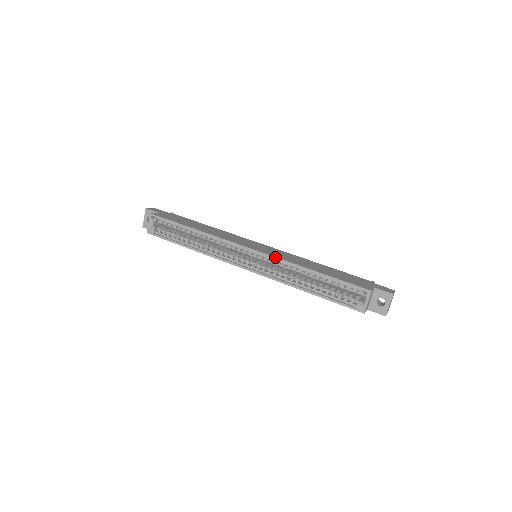
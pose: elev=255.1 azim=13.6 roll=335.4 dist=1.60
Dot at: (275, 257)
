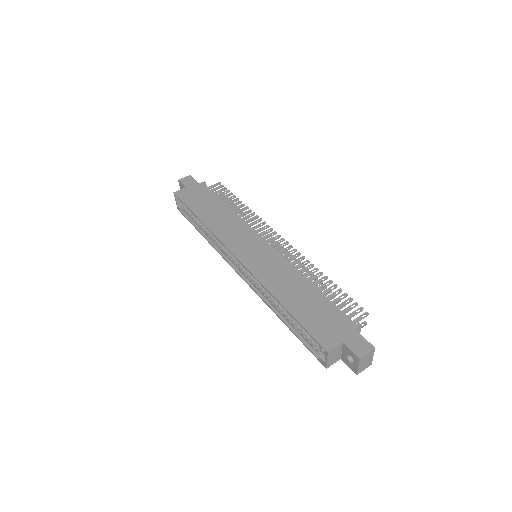
Dot at: (253, 275)
